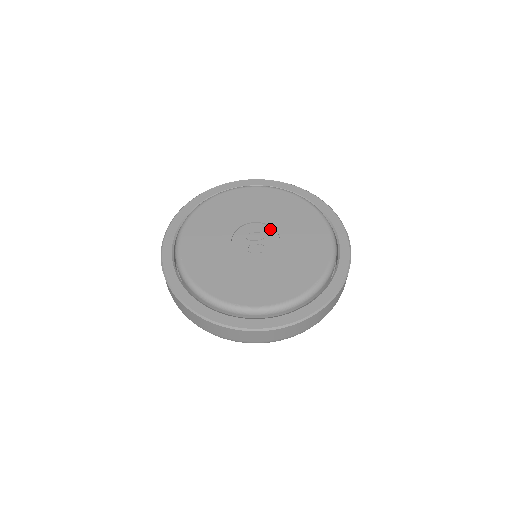
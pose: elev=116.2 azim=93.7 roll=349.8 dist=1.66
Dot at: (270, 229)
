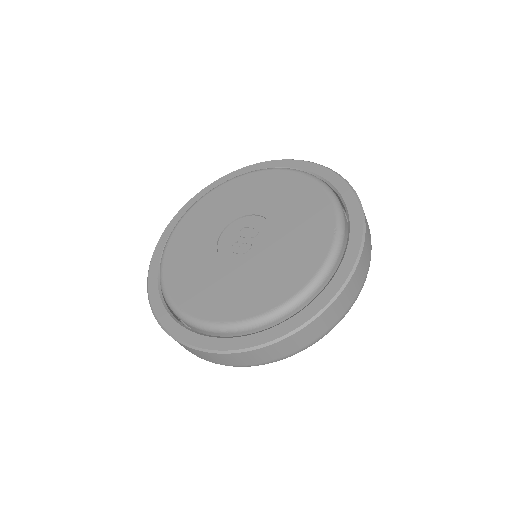
Dot at: (268, 226)
